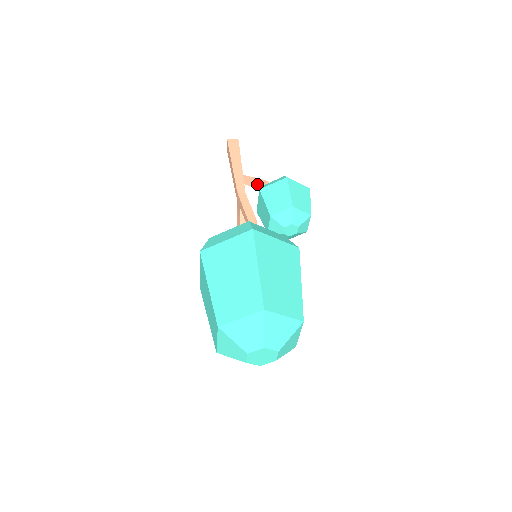
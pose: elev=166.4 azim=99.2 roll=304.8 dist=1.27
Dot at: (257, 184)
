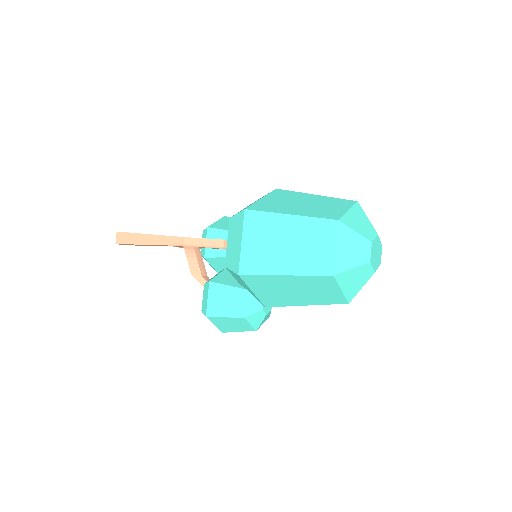
Dot at: occluded
